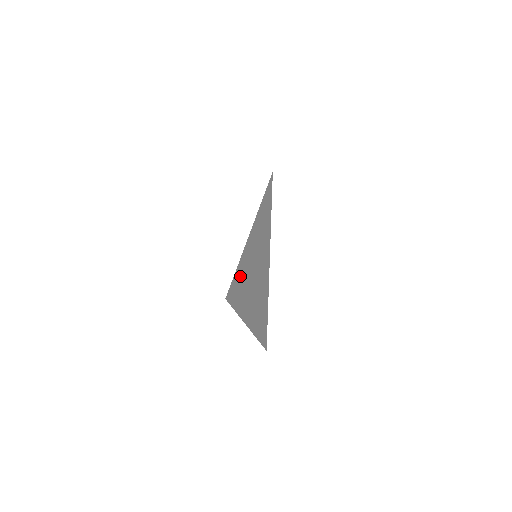
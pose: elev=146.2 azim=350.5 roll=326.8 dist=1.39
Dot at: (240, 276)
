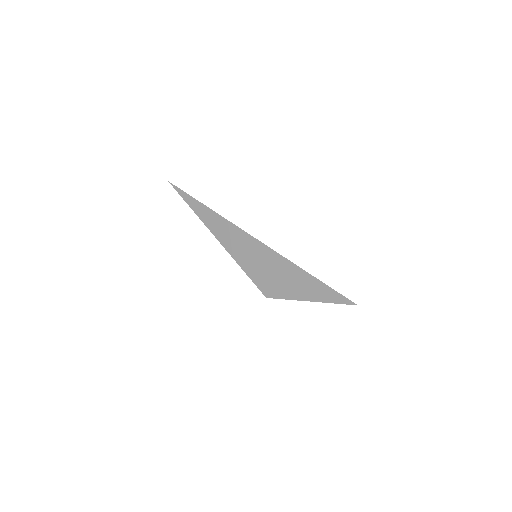
Dot at: (259, 277)
